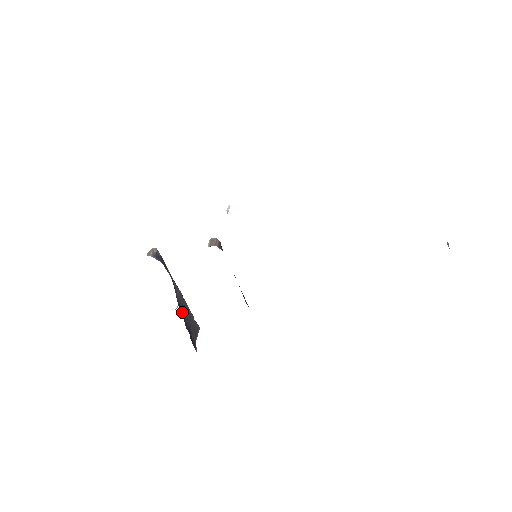
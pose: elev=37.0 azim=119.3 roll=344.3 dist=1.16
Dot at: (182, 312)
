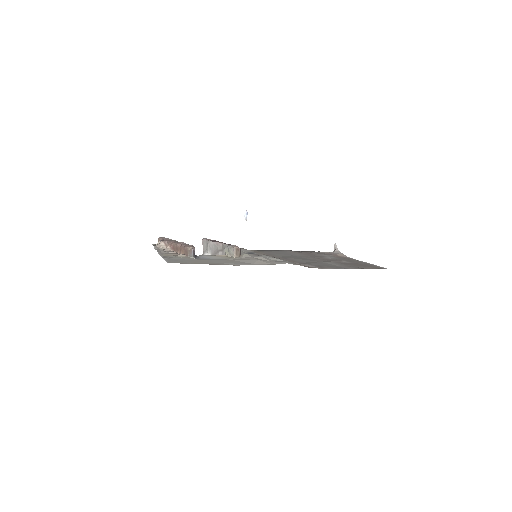
Dot at: occluded
